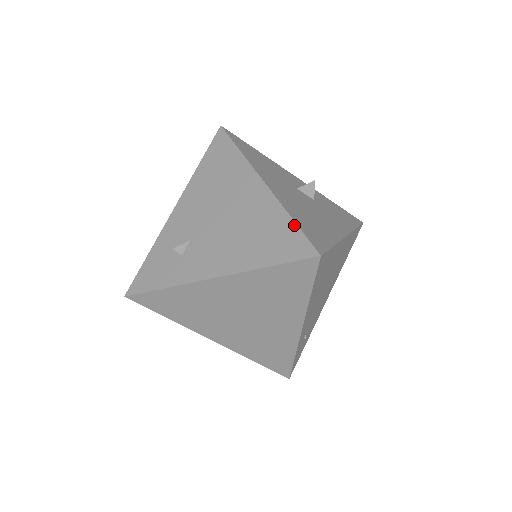
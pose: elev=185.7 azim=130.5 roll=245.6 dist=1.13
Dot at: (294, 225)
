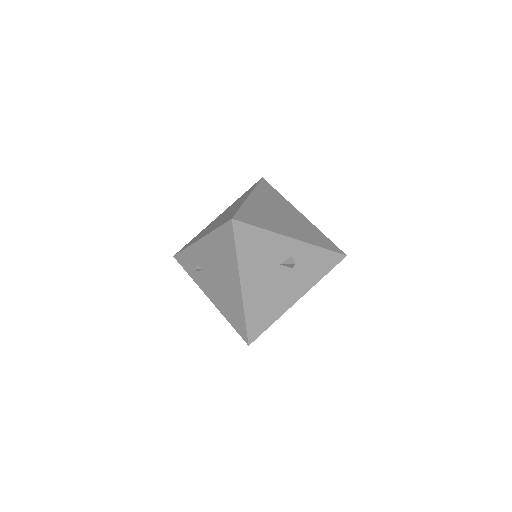
Dot at: (245, 323)
